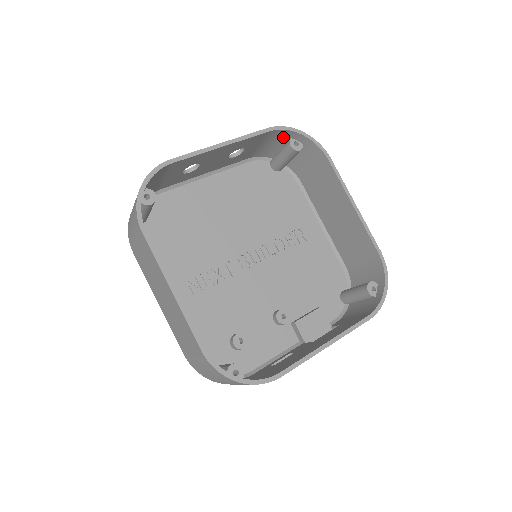
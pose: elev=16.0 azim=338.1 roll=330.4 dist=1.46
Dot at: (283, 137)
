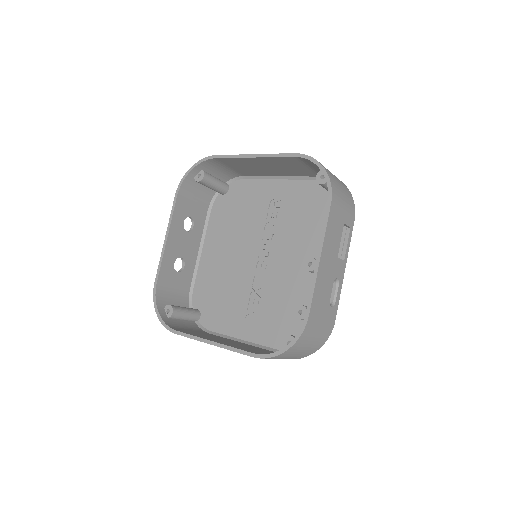
Dot at: (192, 183)
